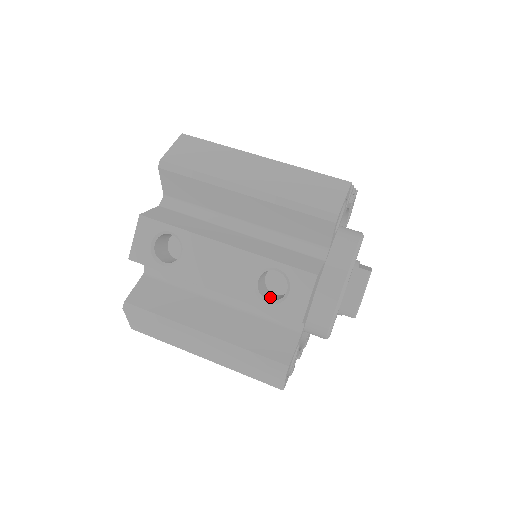
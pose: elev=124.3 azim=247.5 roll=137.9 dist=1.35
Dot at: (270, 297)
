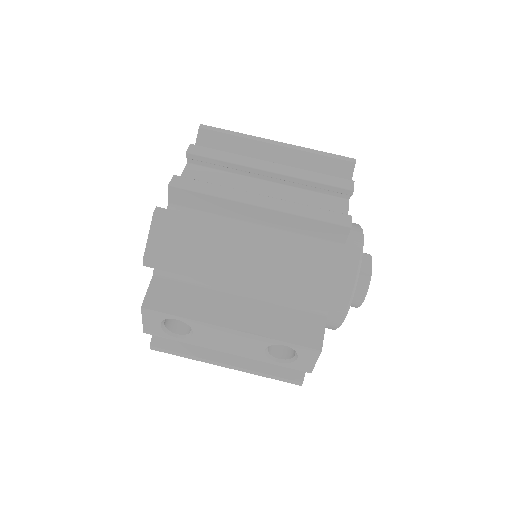
Dot at: (280, 349)
